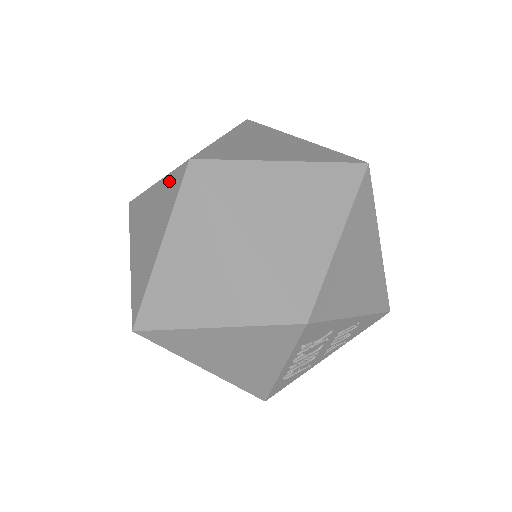
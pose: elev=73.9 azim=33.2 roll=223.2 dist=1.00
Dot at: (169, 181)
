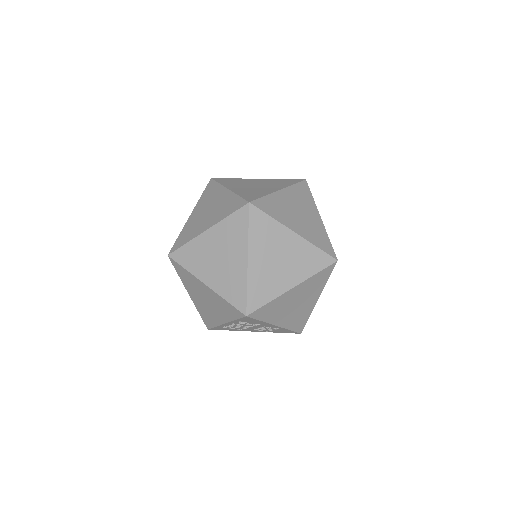
Dot at: (234, 199)
